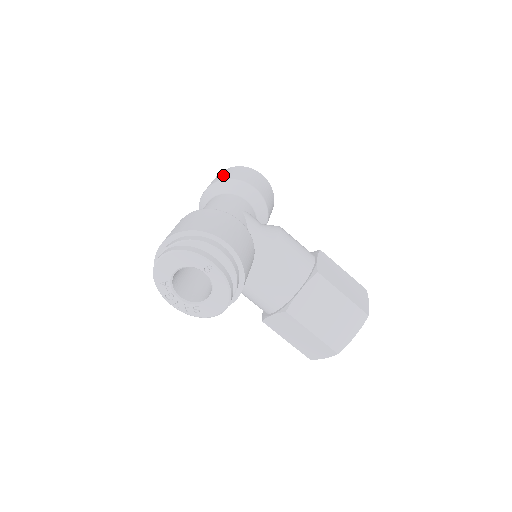
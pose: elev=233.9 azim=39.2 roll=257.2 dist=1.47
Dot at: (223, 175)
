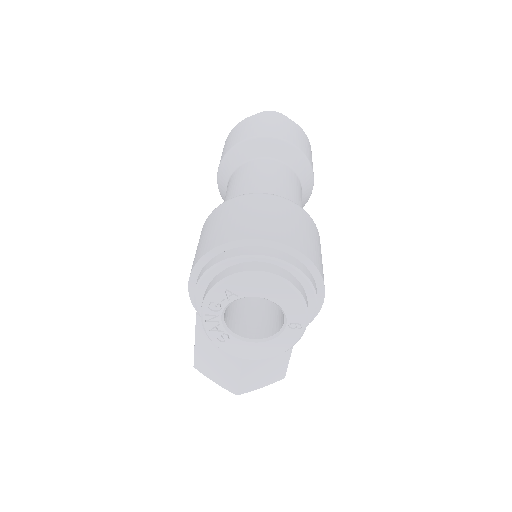
Dot at: (296, 136)
